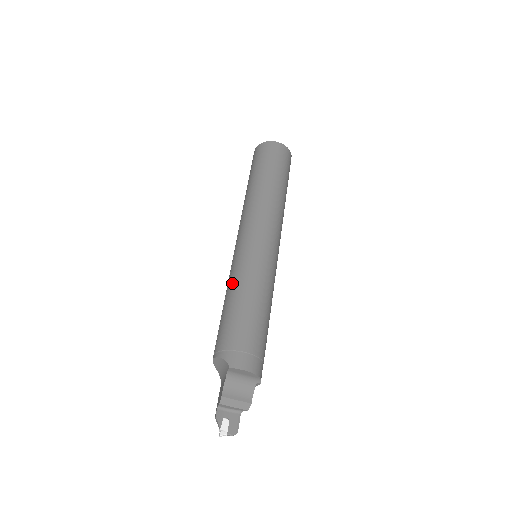
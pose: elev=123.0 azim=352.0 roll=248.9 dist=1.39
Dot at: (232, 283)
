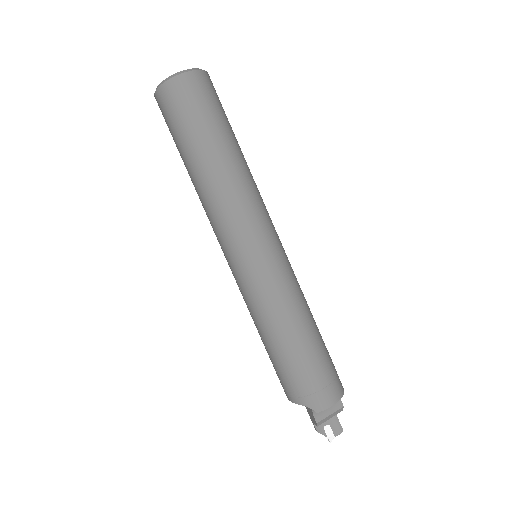
Dot at: (259, 319)
